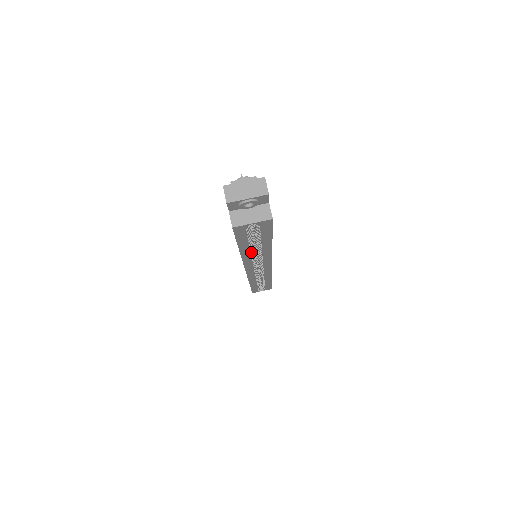
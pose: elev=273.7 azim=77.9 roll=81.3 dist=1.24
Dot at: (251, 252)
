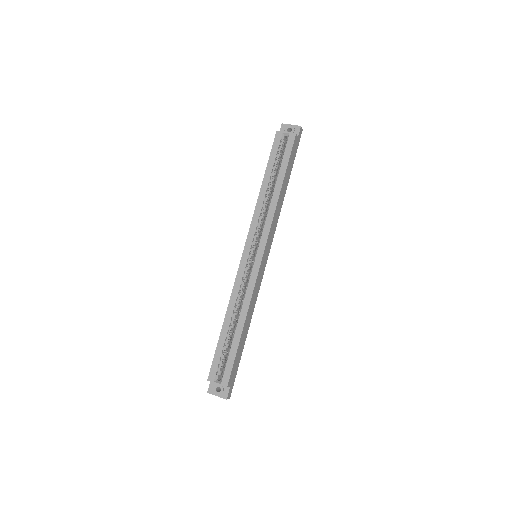
Dot at: (266, 193)
